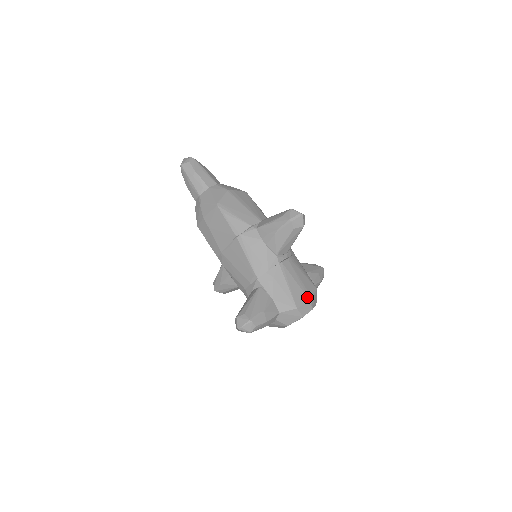
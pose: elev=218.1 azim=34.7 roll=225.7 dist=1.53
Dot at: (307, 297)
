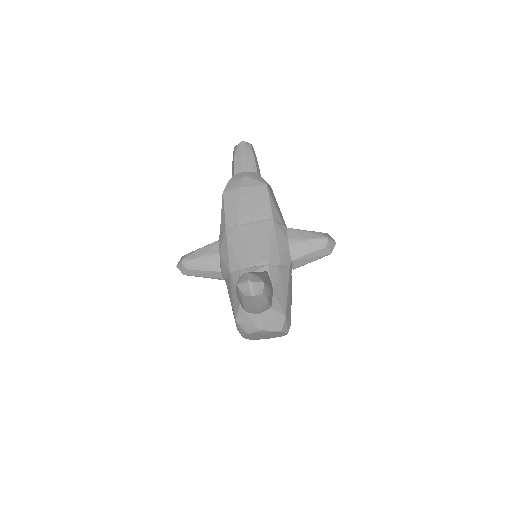
Dot at: occluded
